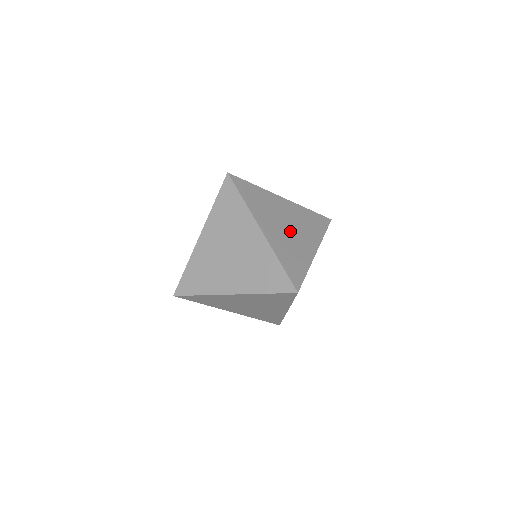
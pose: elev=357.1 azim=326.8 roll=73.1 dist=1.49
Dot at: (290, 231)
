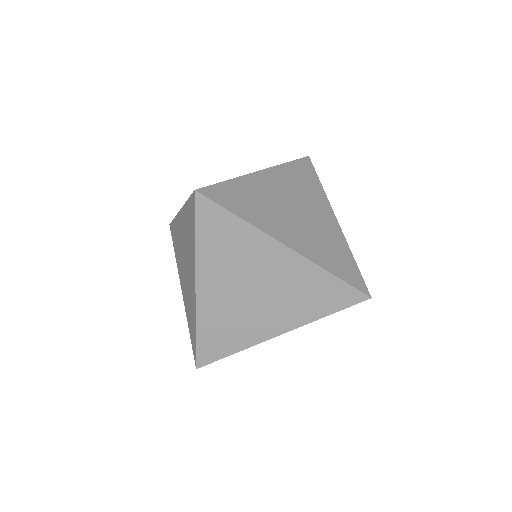
Dot at: occluded
